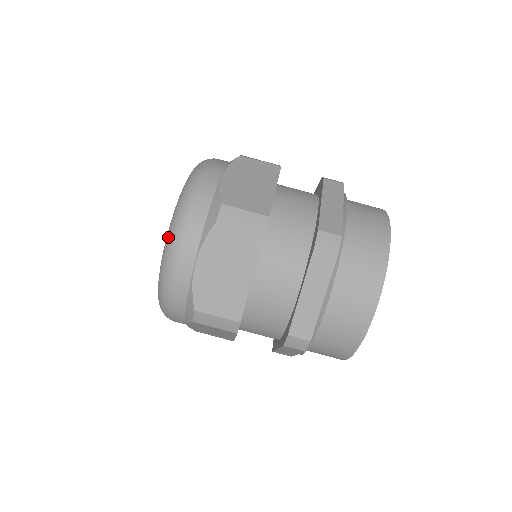
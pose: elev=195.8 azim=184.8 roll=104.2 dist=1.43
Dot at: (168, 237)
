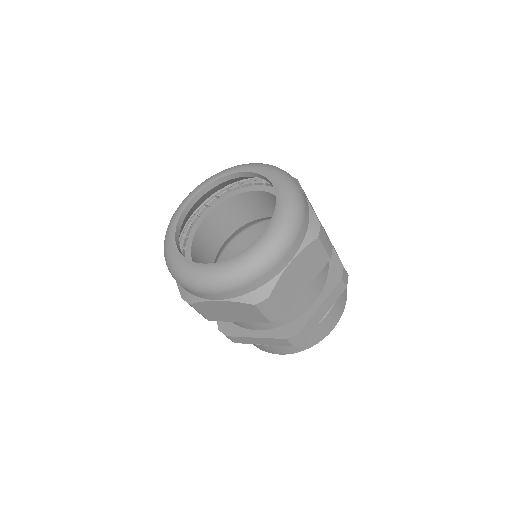
Dot at: (281, 230)
